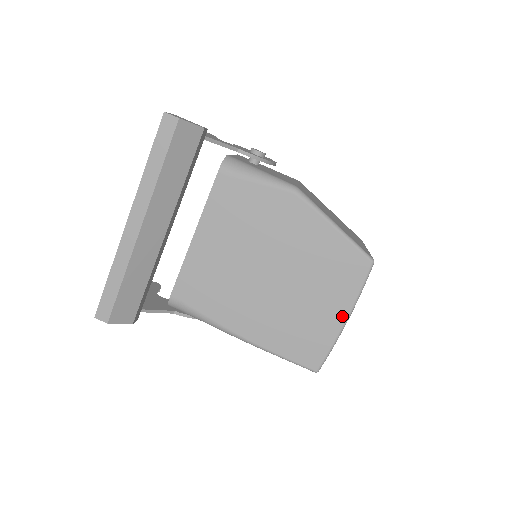
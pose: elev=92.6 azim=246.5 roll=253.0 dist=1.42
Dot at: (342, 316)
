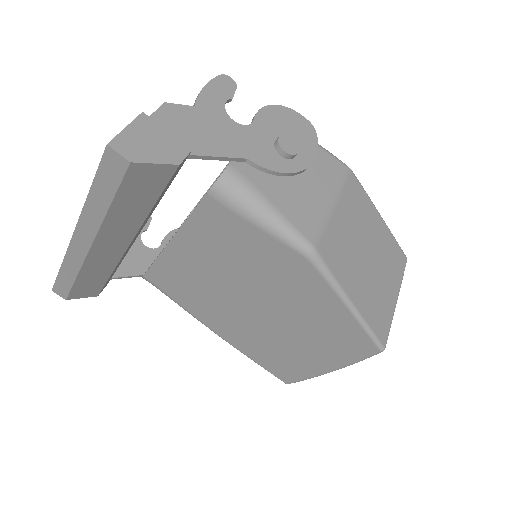
Dot at: (327, 368)
